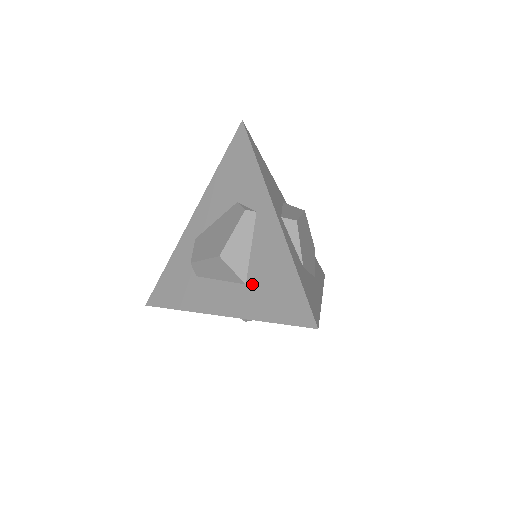
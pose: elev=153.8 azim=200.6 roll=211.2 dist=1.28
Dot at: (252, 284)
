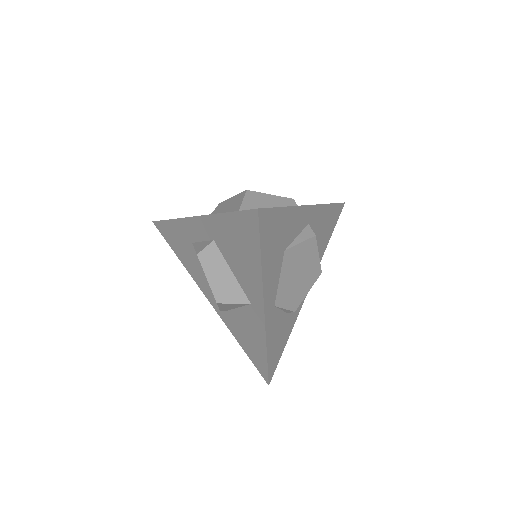
Dot at: occluded
